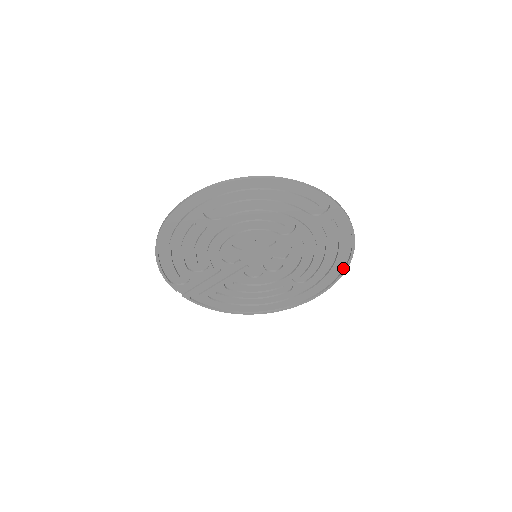
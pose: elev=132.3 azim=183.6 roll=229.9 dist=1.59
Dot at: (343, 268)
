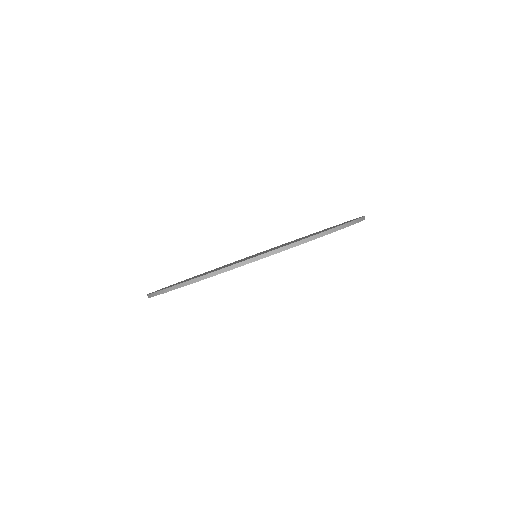
Dot at: occluded
